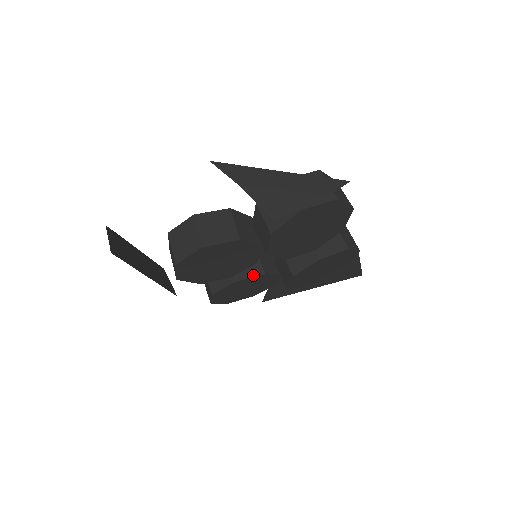
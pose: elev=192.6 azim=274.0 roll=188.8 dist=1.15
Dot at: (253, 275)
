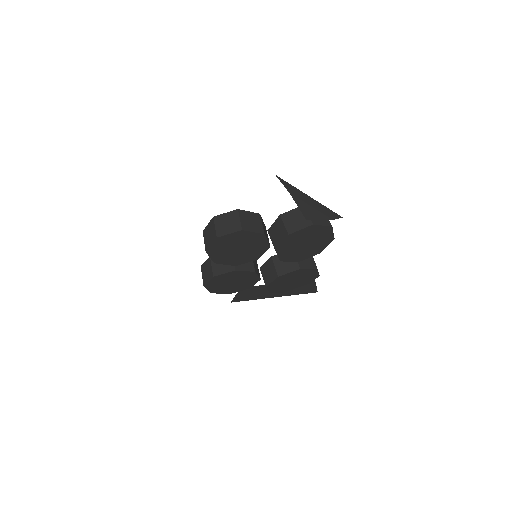
Dot at: (248, 270)
